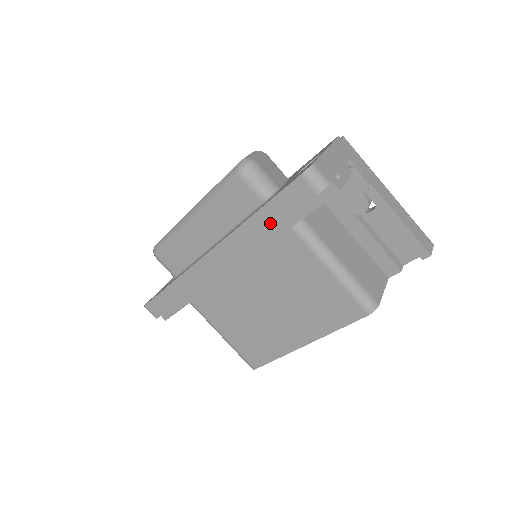
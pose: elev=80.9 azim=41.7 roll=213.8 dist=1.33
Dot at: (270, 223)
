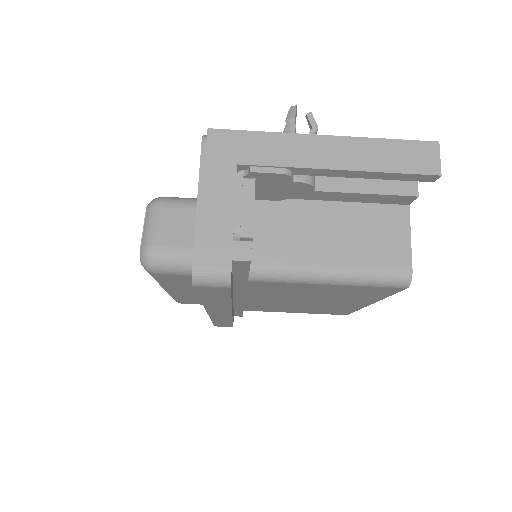
Dot at: (223, 301)
